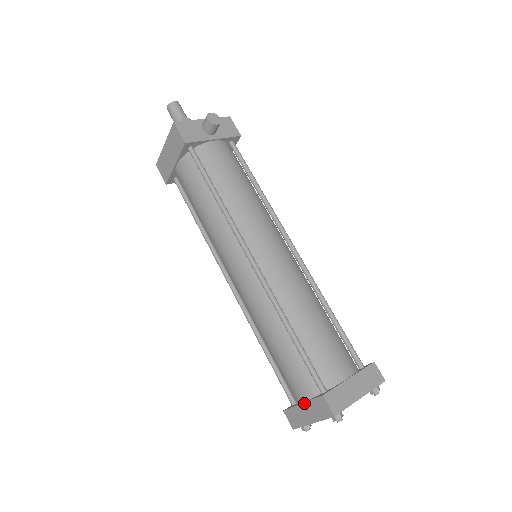
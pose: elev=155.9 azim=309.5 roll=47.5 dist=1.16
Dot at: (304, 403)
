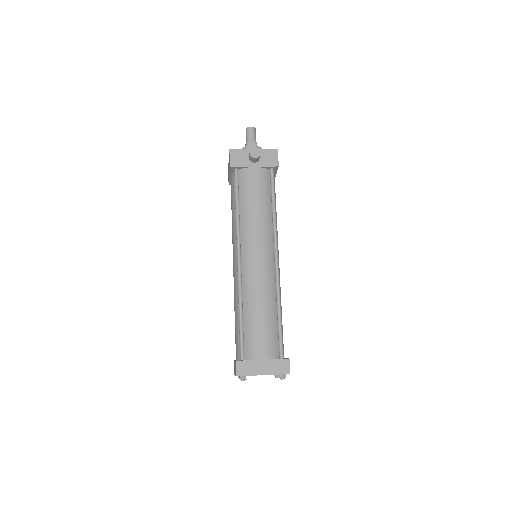
Dot at: occluded
